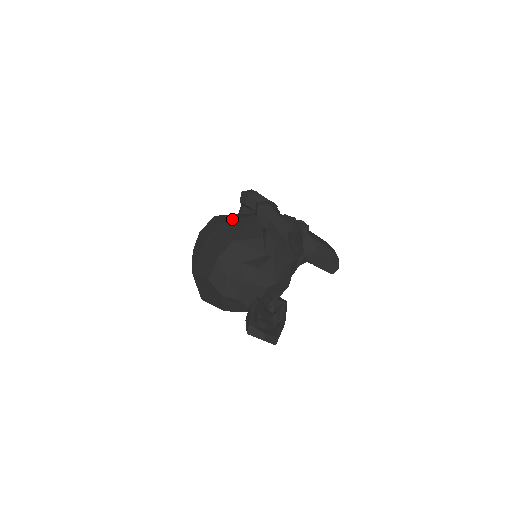
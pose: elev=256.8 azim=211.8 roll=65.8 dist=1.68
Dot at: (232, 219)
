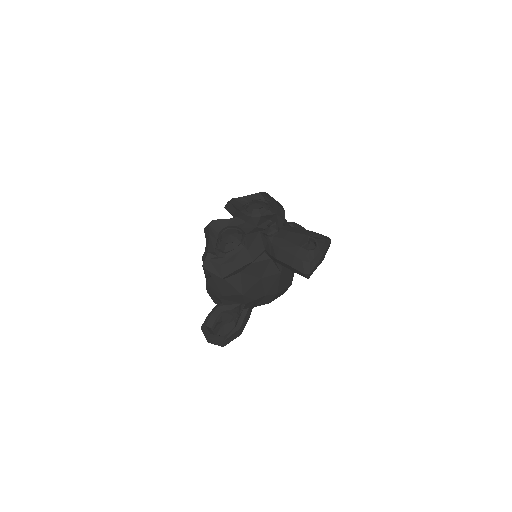
Dot at: occluded
